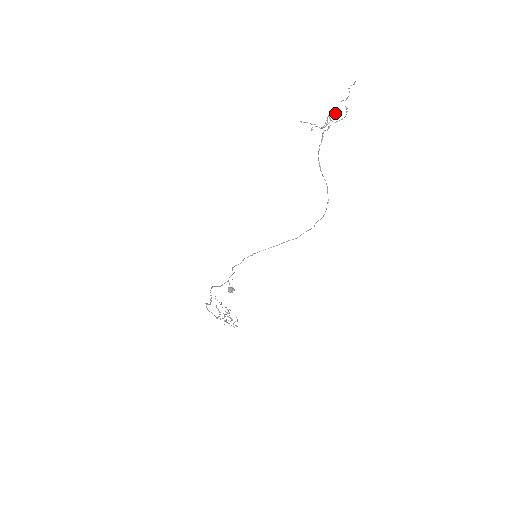
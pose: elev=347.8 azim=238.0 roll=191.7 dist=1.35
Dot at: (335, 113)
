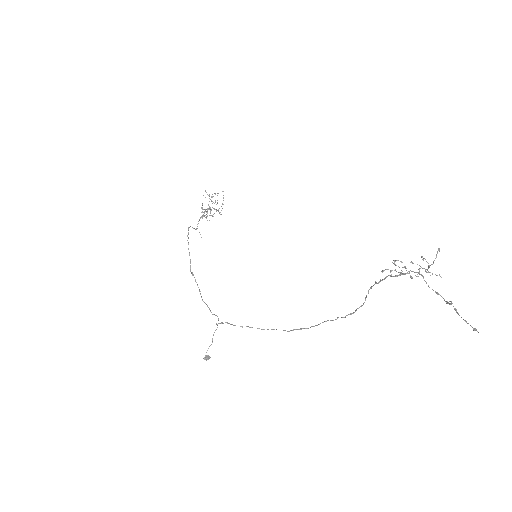
Dot at: (439, 275)
